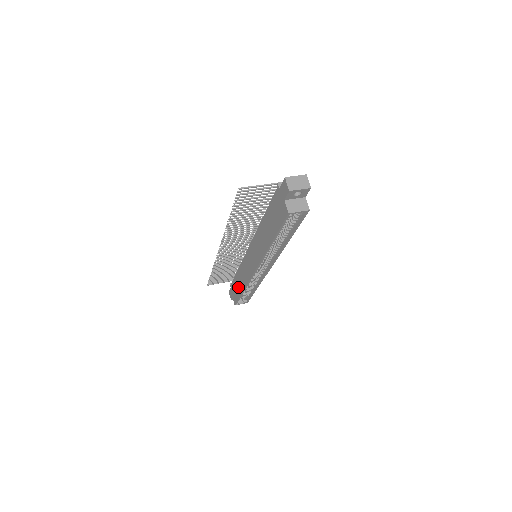
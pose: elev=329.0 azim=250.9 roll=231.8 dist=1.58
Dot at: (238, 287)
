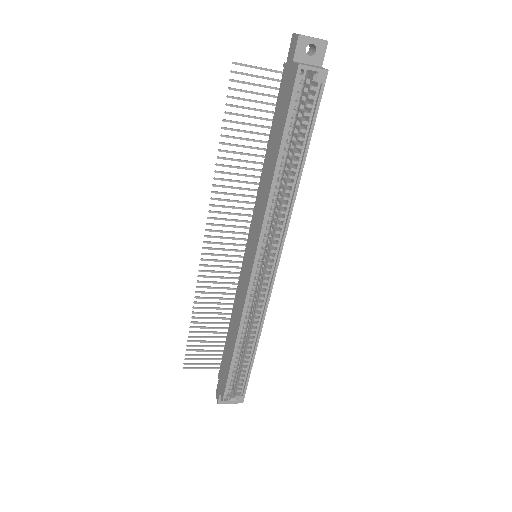
Dot at: (229, 352)
